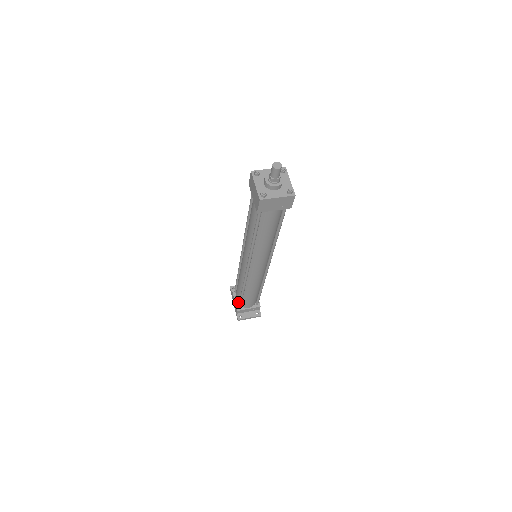
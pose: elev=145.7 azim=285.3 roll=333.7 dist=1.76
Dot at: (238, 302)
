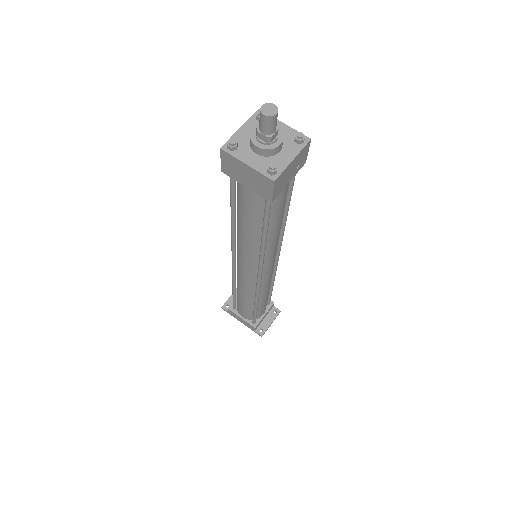
Dot at: (249, 318)
